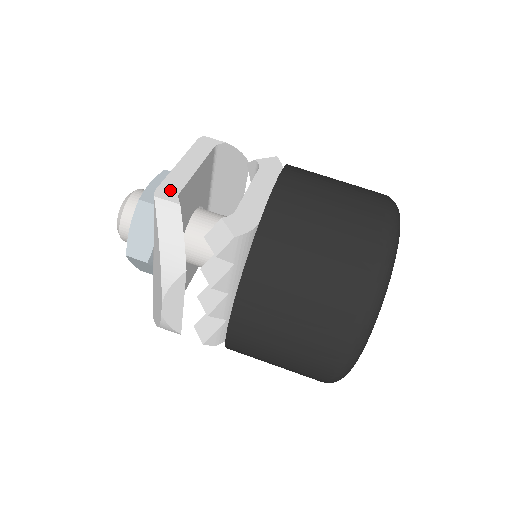
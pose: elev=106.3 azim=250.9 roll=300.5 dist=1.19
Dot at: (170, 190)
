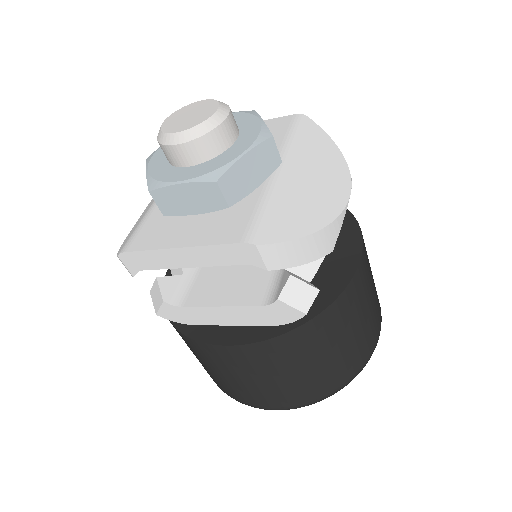
Dot at: (137, 263)
